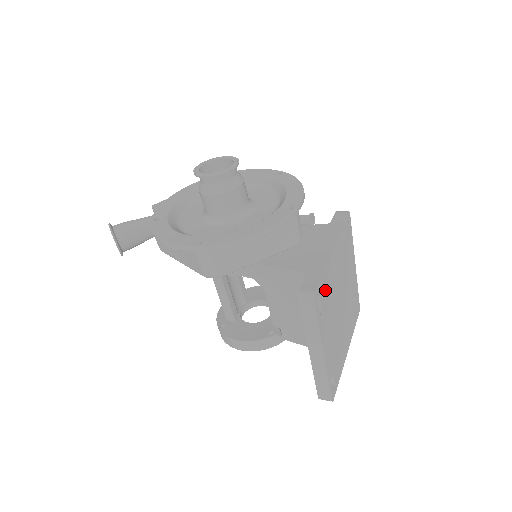
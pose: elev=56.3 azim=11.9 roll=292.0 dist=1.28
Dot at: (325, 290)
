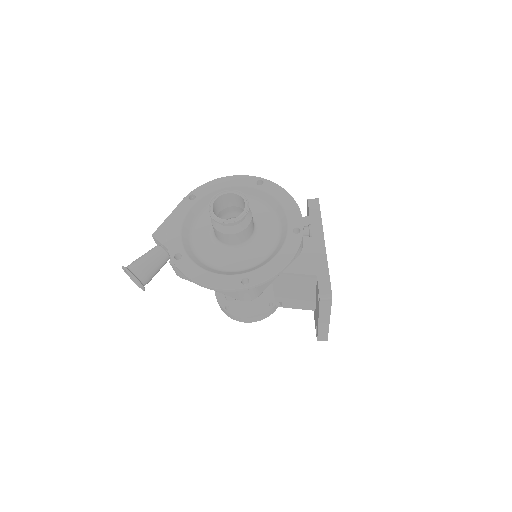
Dot at: occluded
